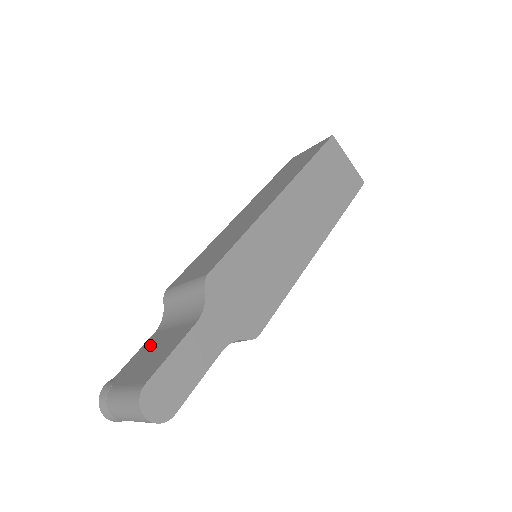
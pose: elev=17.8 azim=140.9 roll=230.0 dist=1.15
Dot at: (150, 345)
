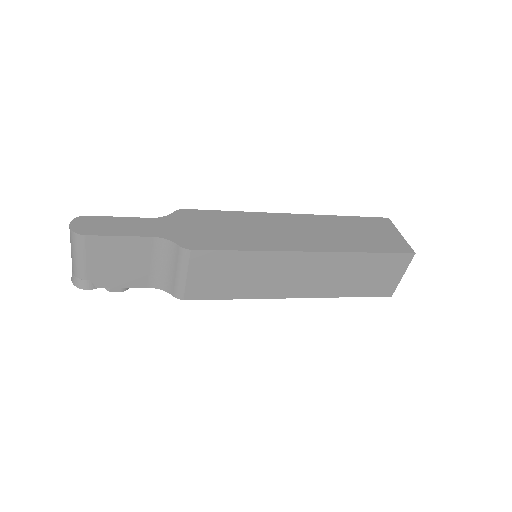
Dot at: occluded
